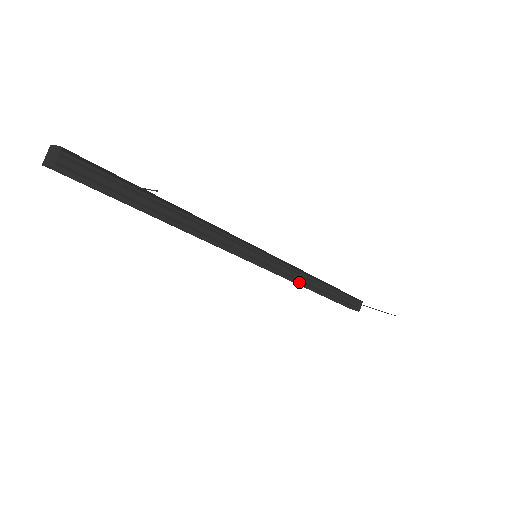
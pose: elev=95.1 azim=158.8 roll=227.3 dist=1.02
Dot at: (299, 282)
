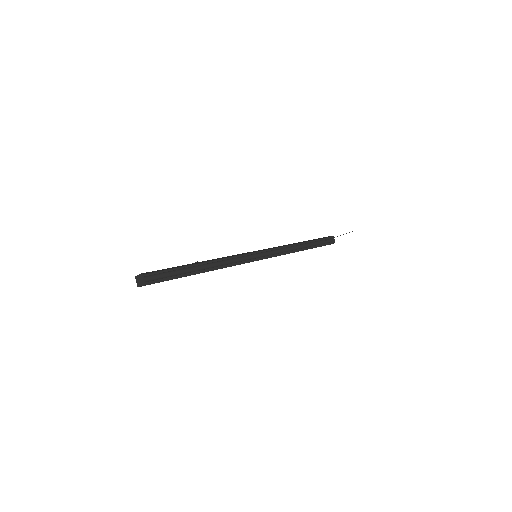
Dot at: (289, 252)
